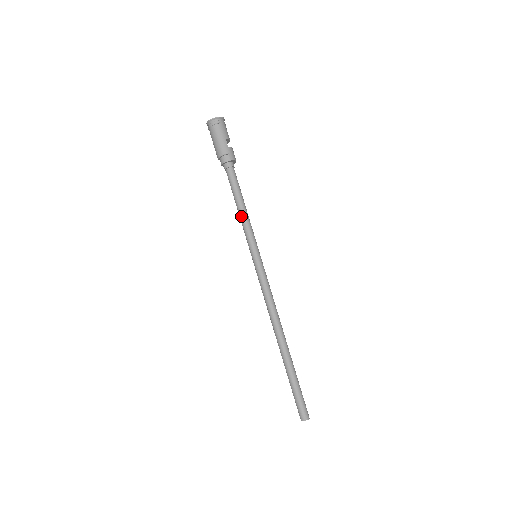
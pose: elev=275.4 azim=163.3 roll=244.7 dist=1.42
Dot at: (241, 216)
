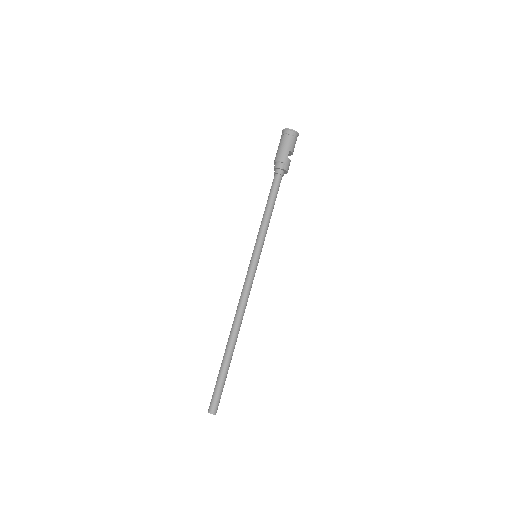
Dot at: (264, 217)
